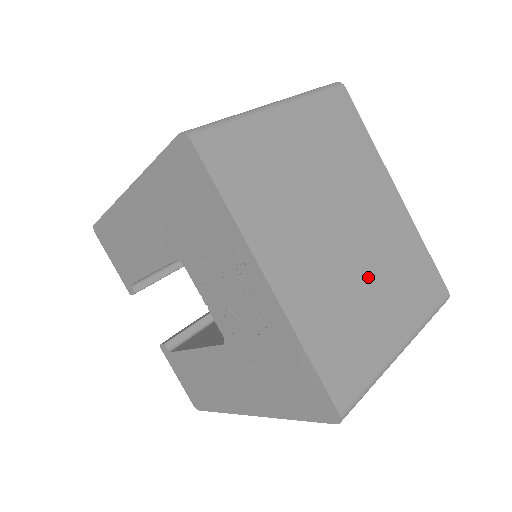
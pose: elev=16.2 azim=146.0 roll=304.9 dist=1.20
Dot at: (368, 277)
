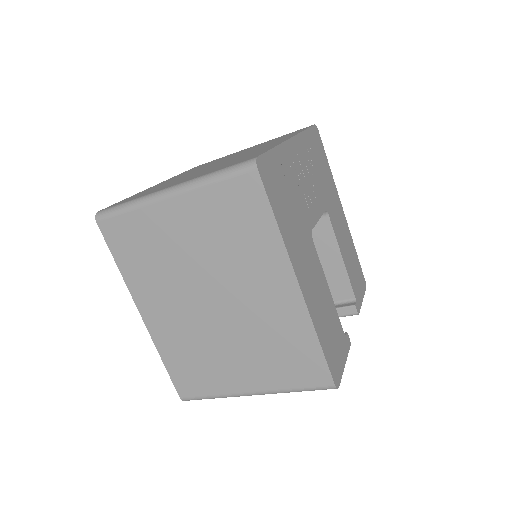
Dot at: occluded
